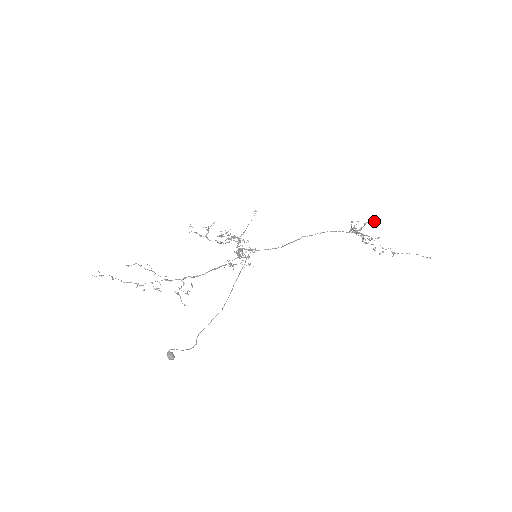
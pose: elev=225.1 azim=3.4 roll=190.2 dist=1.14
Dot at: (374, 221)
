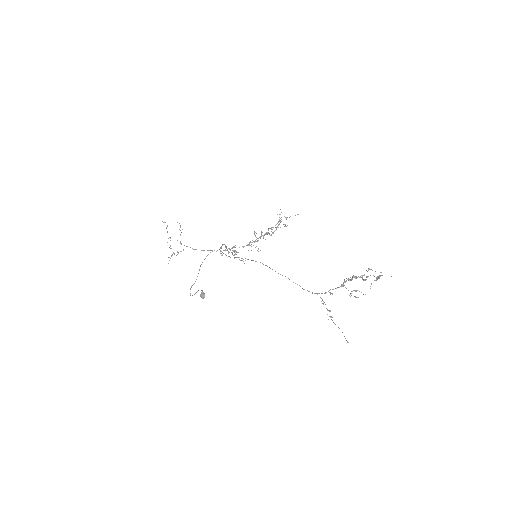
Dot at: occluded
